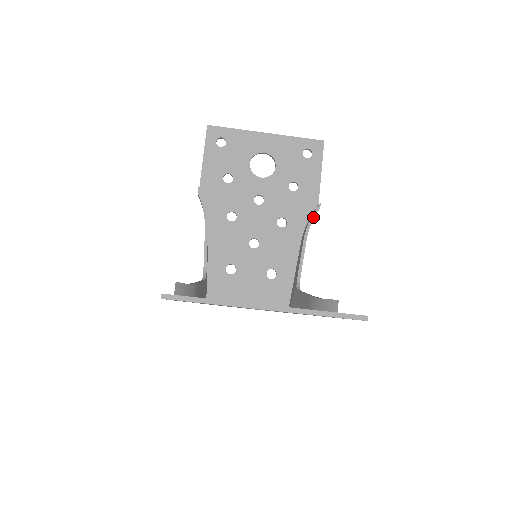
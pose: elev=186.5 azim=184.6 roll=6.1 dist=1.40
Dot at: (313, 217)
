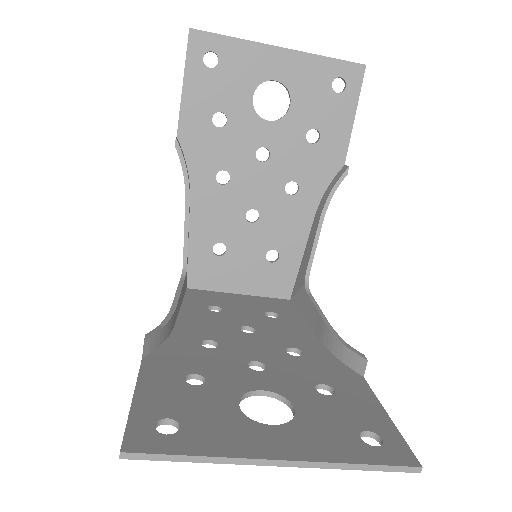
Dot at: (336, 187)
